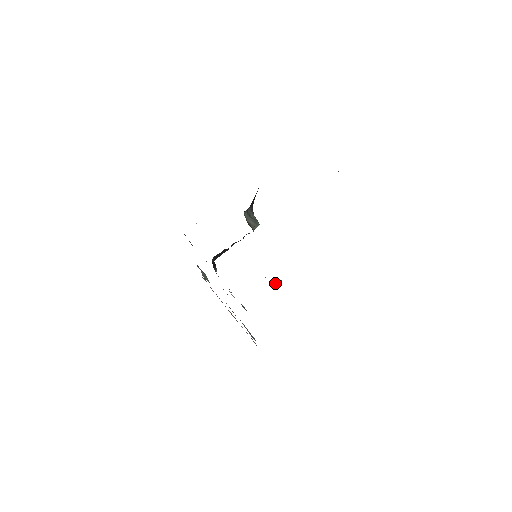
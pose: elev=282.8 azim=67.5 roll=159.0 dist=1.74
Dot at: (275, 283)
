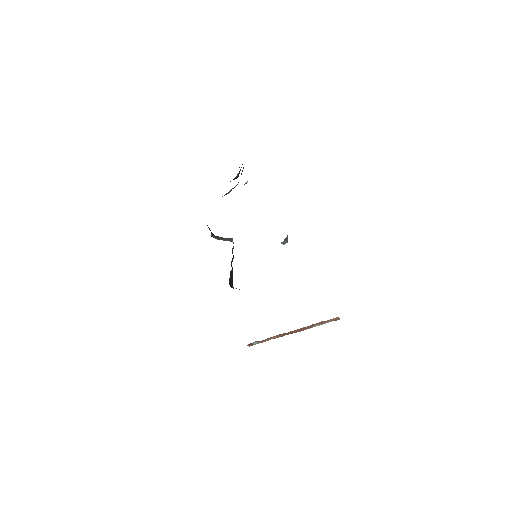
Dot at: (286, 240)
